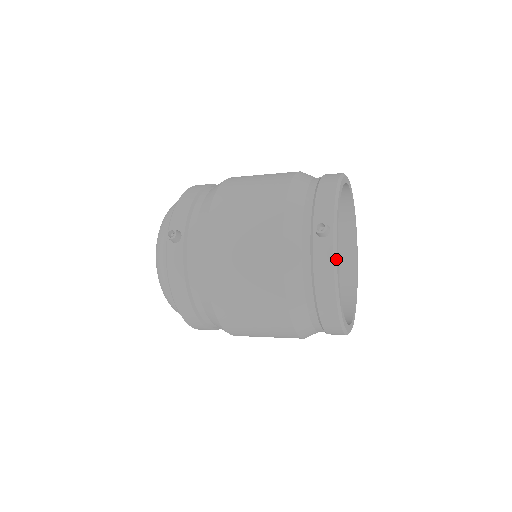
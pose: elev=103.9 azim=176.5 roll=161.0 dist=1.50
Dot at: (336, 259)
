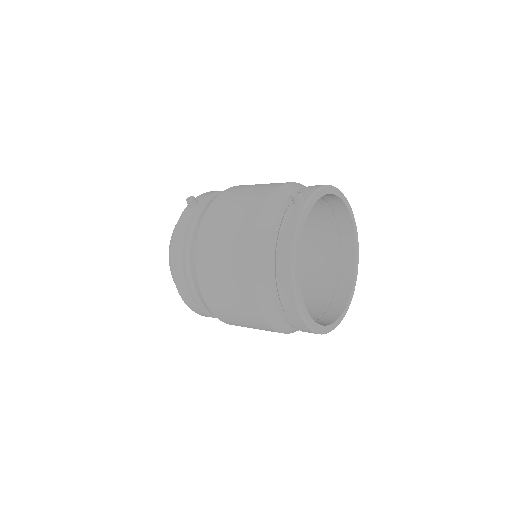
Dot at: (301, 220)
